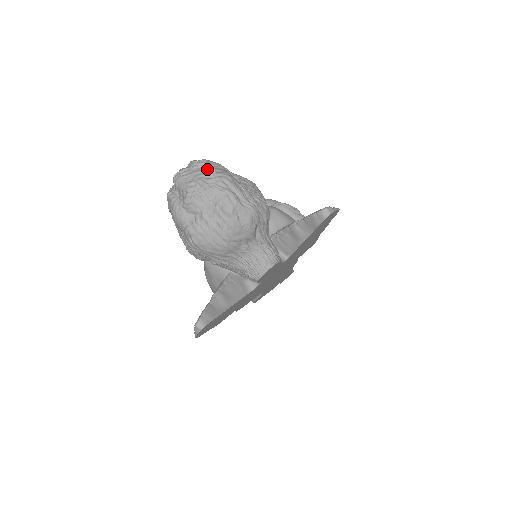
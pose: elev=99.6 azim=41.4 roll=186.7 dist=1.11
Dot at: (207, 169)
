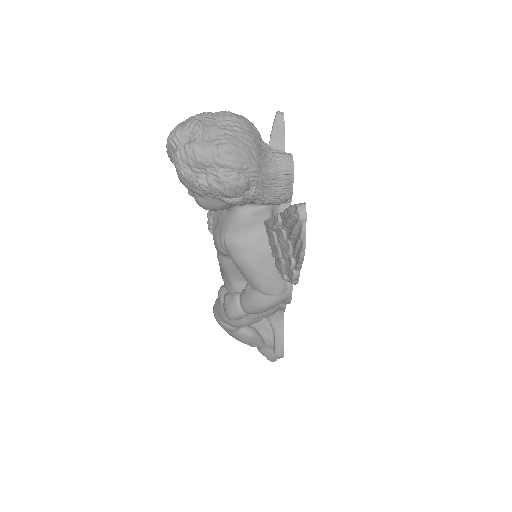
Dot at: occluded
